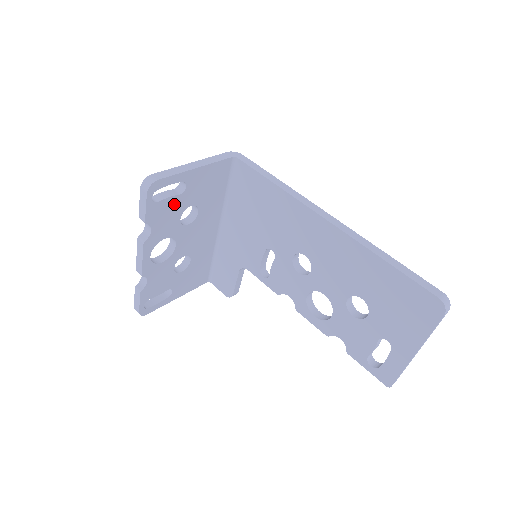
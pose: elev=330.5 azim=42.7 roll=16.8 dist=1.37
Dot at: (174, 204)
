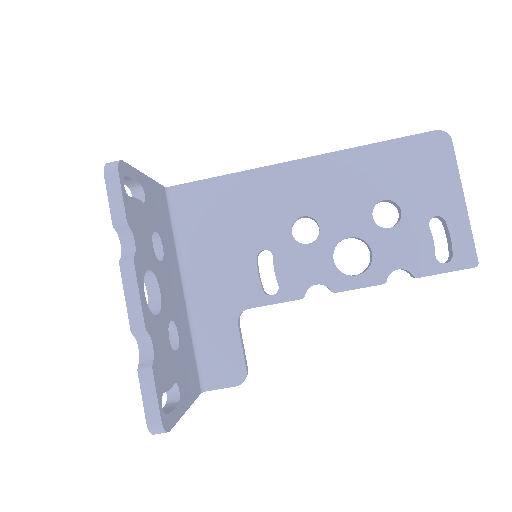
Dot at: (142, 215)
